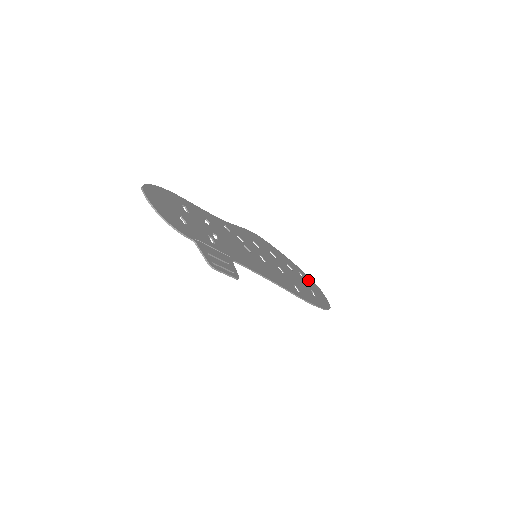
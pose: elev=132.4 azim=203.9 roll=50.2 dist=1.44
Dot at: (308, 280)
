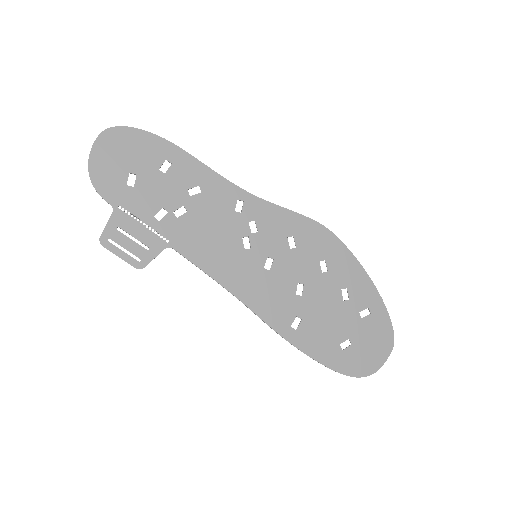
Dot at: (375, 325)
